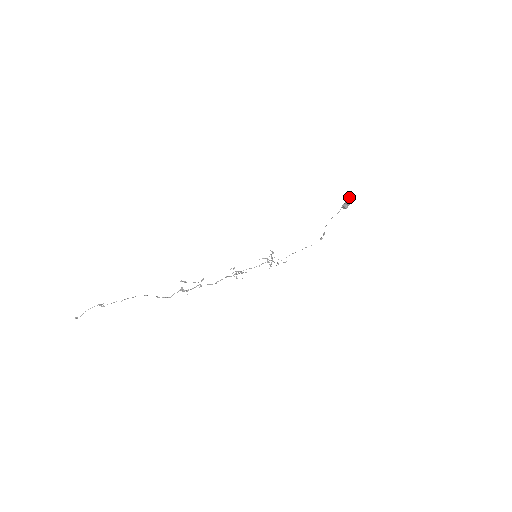
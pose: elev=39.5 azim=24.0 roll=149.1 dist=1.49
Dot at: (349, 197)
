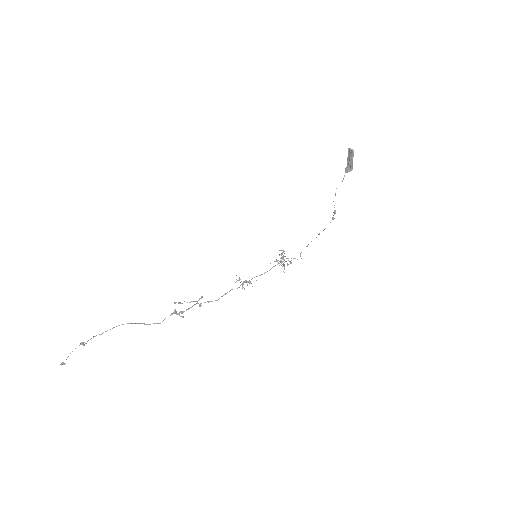
Dot at: (348, 155)
